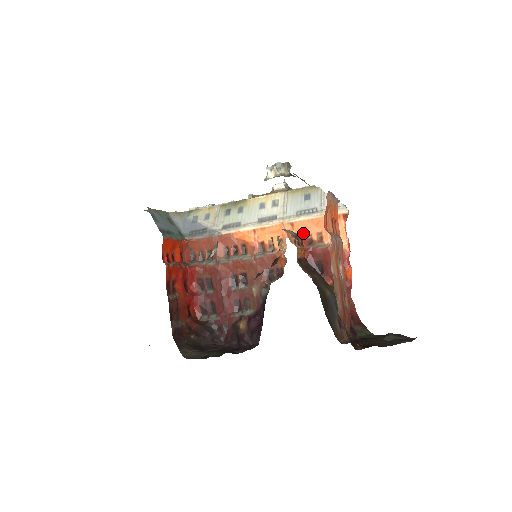
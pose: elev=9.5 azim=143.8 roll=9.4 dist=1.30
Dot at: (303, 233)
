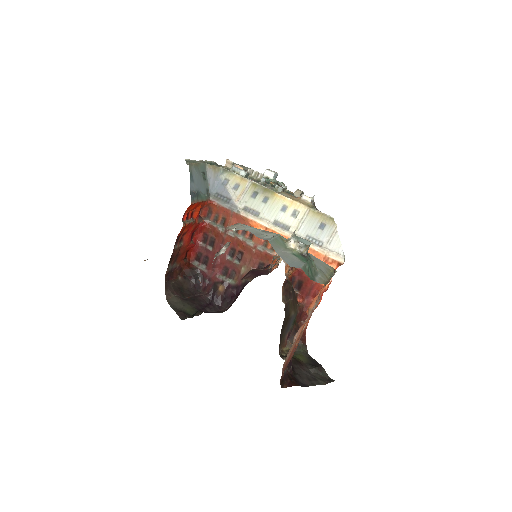
Dot at: occluded
